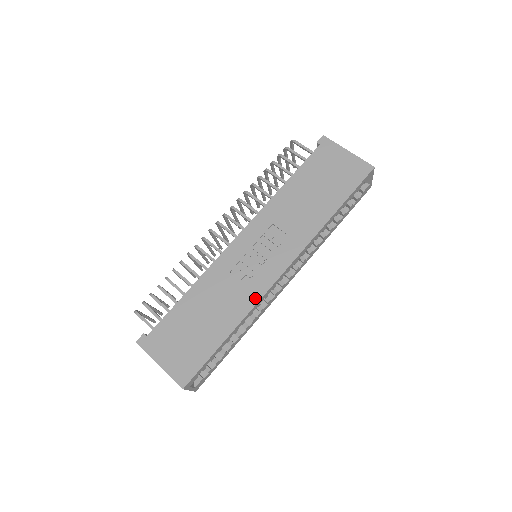
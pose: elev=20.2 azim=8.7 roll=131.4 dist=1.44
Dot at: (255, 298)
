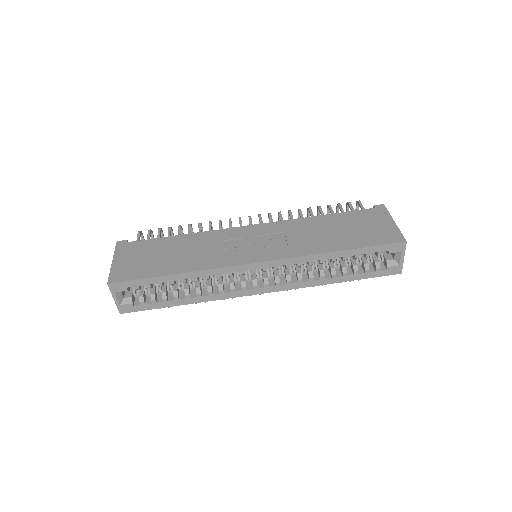
Dot at: (219, 264)
